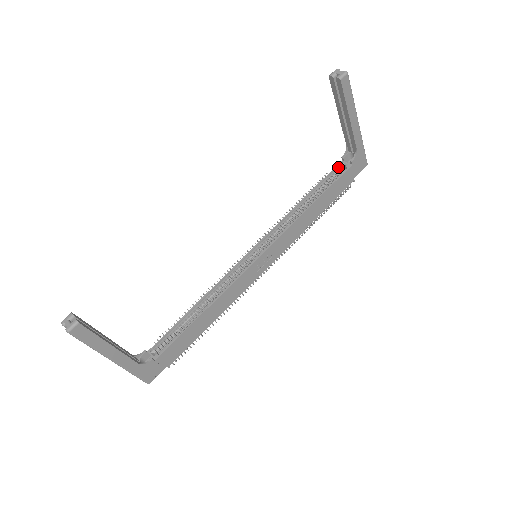
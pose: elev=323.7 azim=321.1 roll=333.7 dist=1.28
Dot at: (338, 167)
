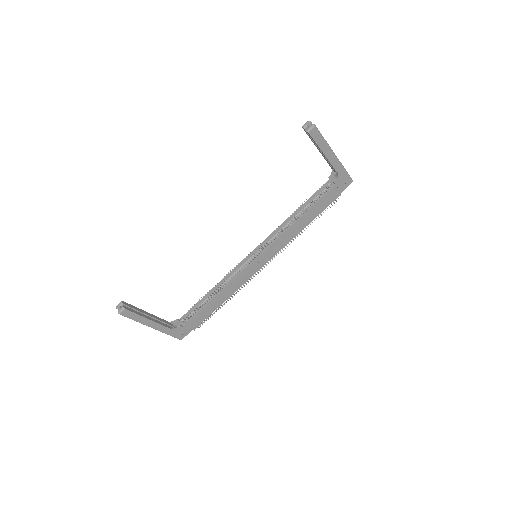
Dot at: (325, 185)
